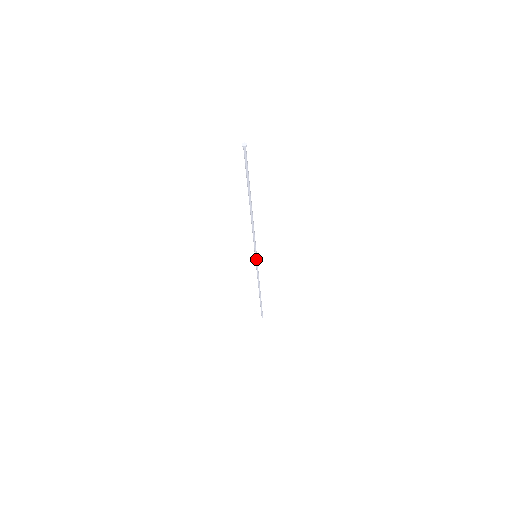
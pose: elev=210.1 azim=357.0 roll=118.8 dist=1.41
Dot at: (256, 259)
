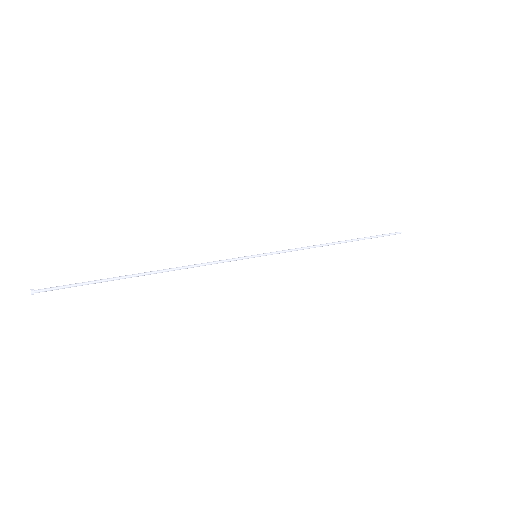
Dot at: occluded
